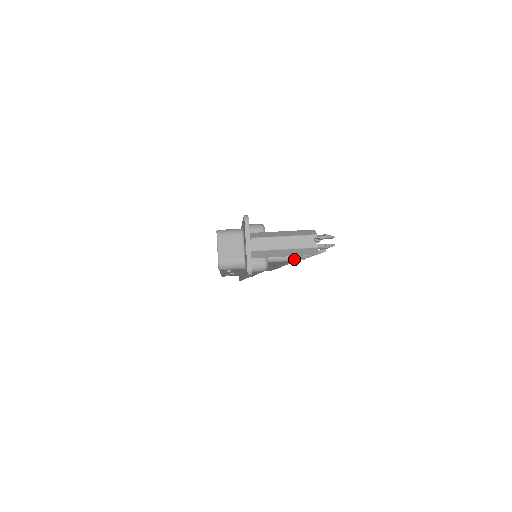
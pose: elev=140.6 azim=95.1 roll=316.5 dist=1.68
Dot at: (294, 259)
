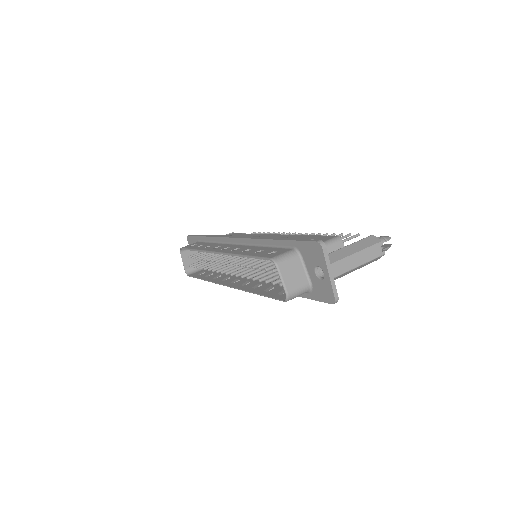
Dot at: occluded
